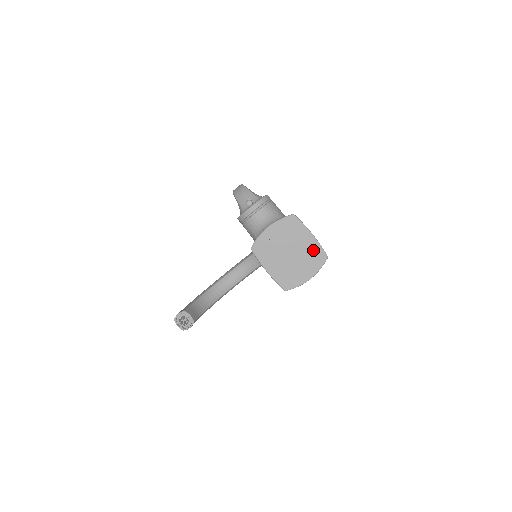
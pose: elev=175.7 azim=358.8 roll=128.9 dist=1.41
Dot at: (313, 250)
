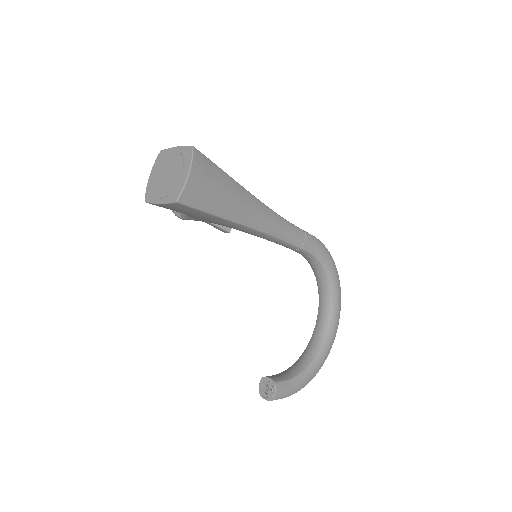
Dot at: (181, 154)
